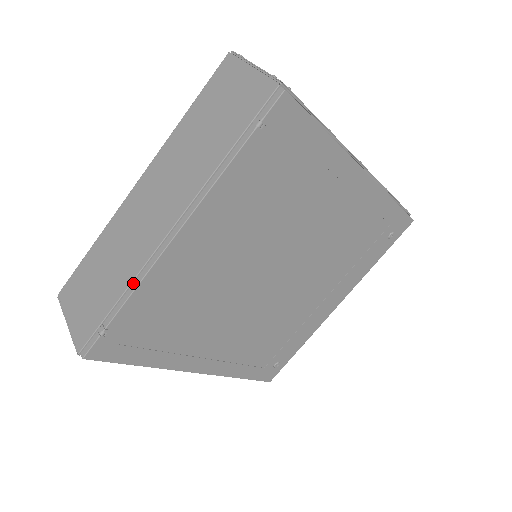
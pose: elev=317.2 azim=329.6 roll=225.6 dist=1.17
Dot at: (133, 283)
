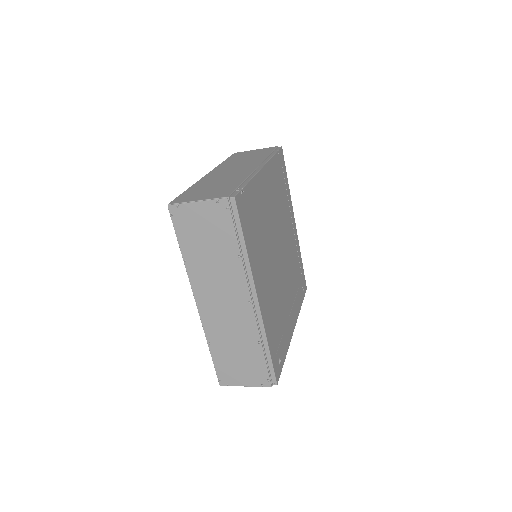
Dot at: (248, 178)
